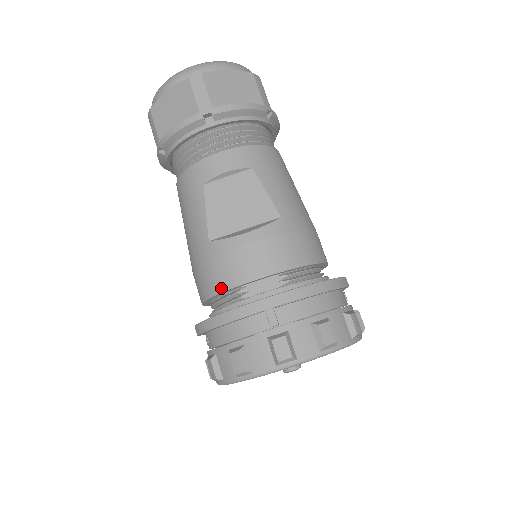
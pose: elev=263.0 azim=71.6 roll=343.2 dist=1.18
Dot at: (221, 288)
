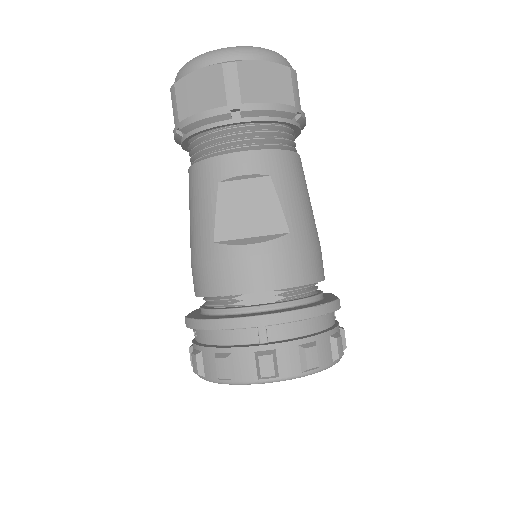
Dot at: (218, 292)
